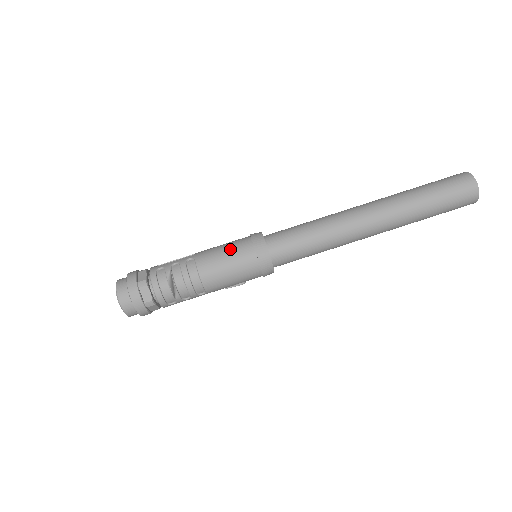
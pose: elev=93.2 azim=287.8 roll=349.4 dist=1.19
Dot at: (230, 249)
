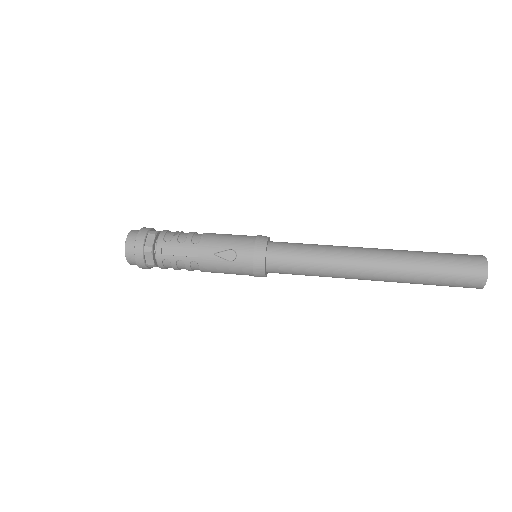
Dot at: occluded
